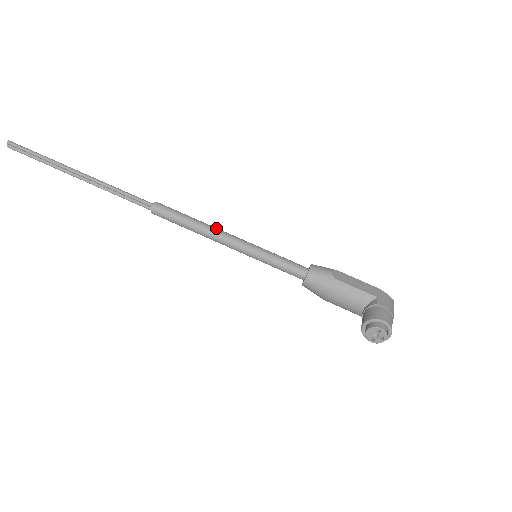
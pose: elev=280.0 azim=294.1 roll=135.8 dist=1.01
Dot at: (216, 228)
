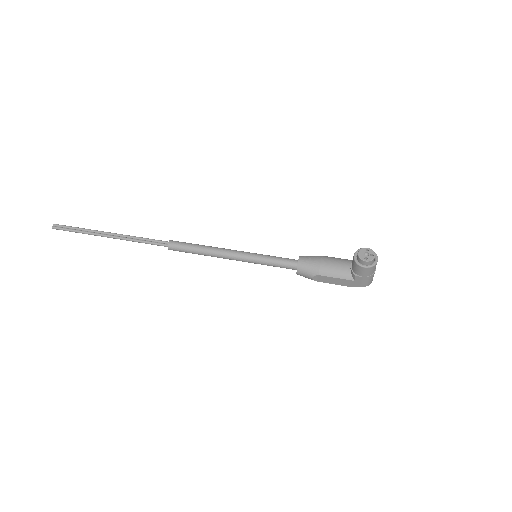
Dot at: occluded
